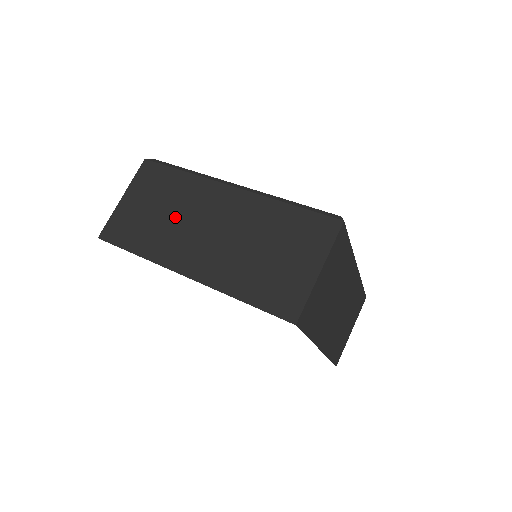
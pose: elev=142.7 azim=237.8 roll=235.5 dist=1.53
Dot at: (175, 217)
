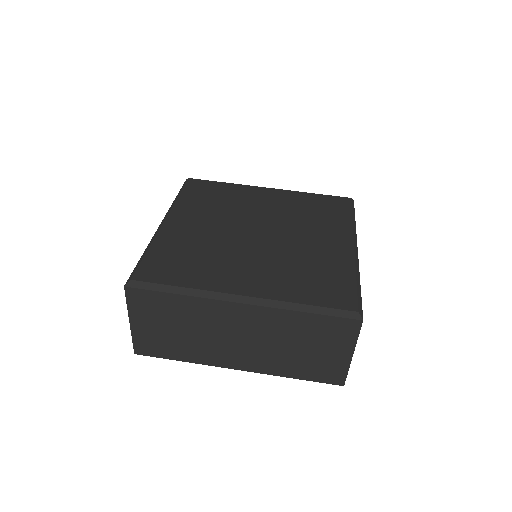
Dot at: (198, 333)
